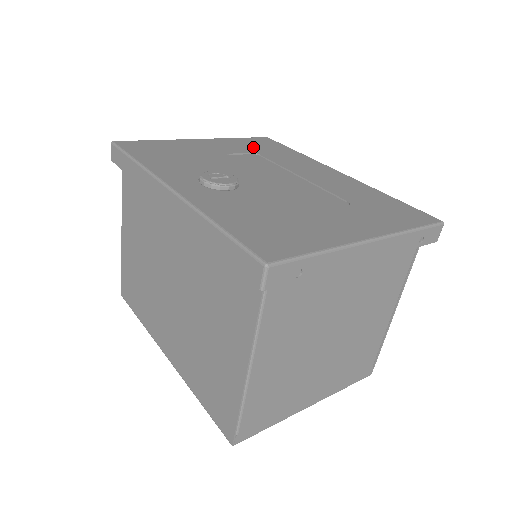
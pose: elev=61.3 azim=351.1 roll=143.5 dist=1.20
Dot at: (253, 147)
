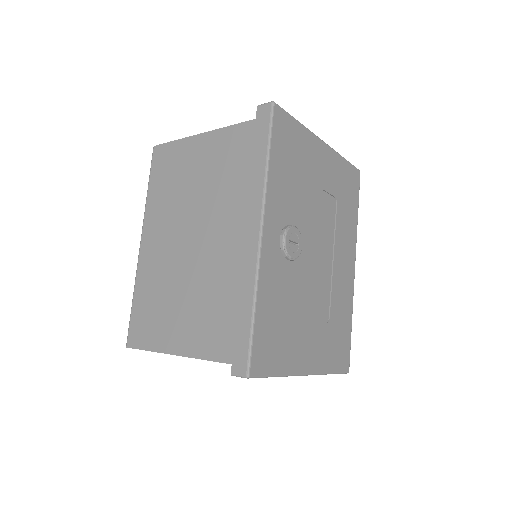
Dot at: (342, 187)
